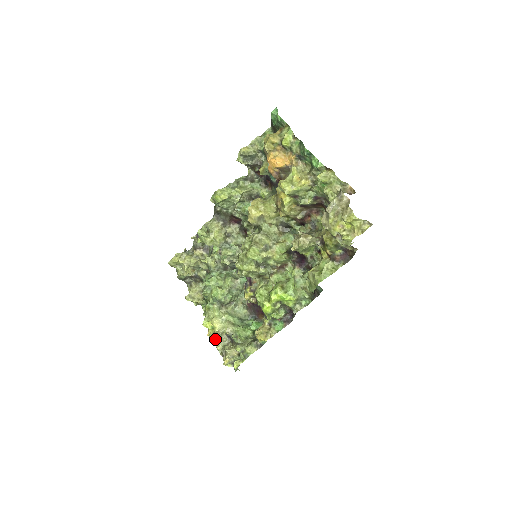
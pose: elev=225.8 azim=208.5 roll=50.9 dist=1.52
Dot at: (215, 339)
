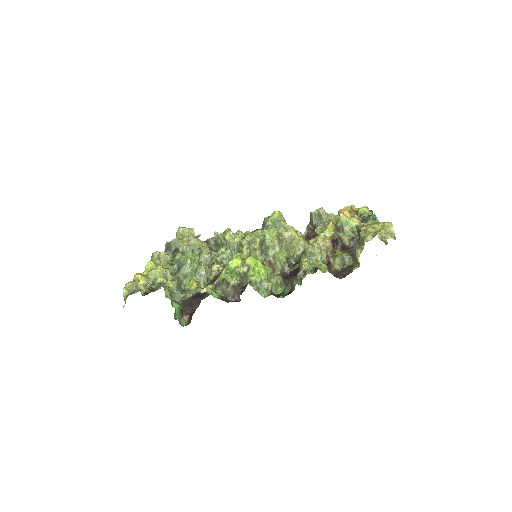
Dot at: (141, 276)
